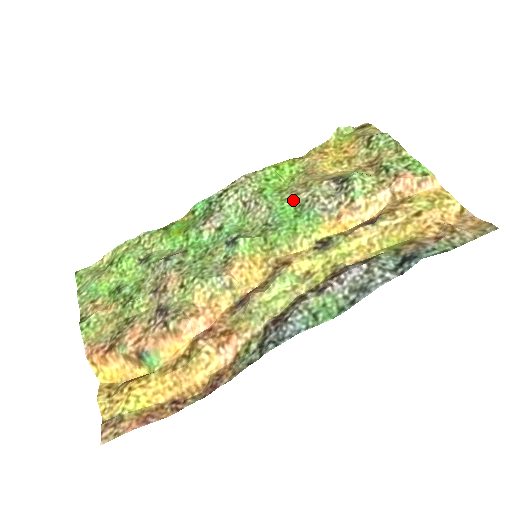
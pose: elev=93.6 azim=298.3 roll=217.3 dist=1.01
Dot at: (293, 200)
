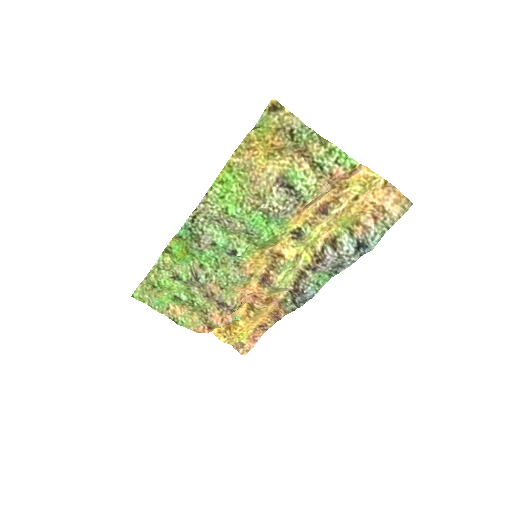
Dot at: (257, 211)
